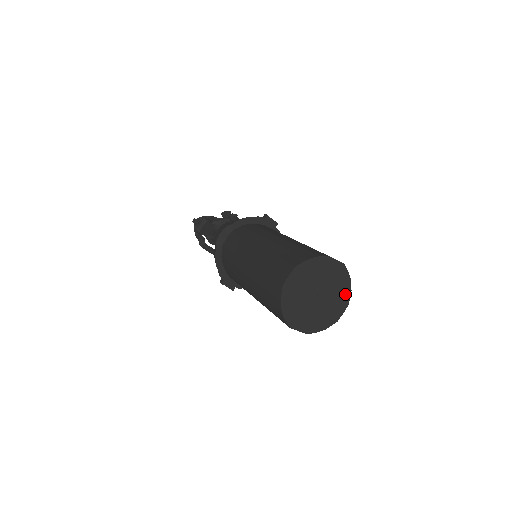
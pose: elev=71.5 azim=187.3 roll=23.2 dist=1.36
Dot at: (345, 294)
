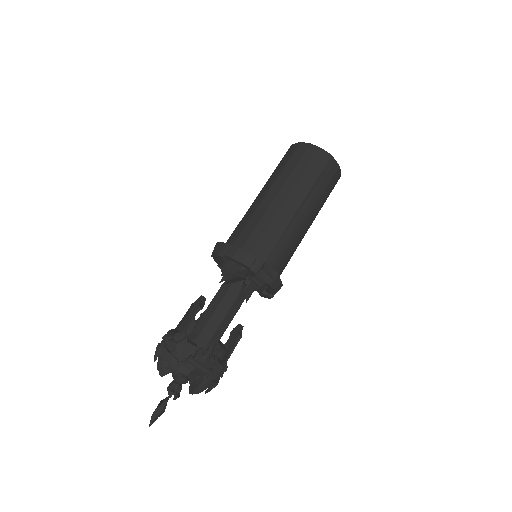
Dot at: occluded
